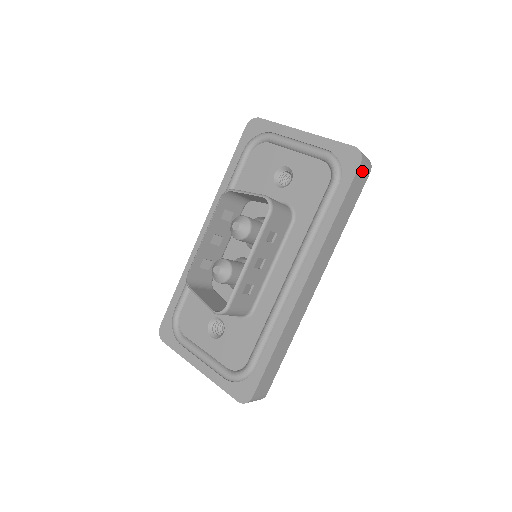
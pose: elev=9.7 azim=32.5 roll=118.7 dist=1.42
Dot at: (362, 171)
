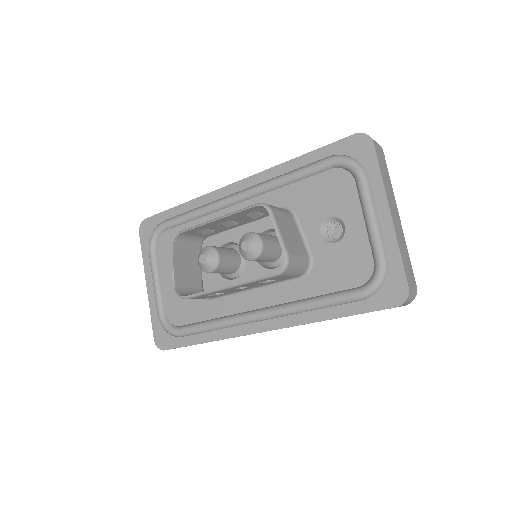
Dot at: occluded
